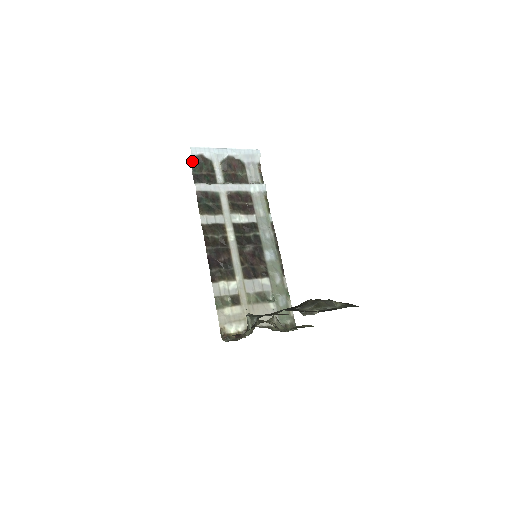
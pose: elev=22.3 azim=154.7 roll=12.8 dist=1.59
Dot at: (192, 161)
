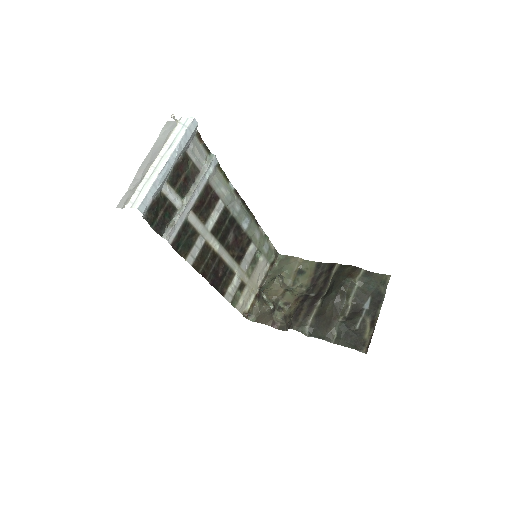
Dot at: (146, 219)
